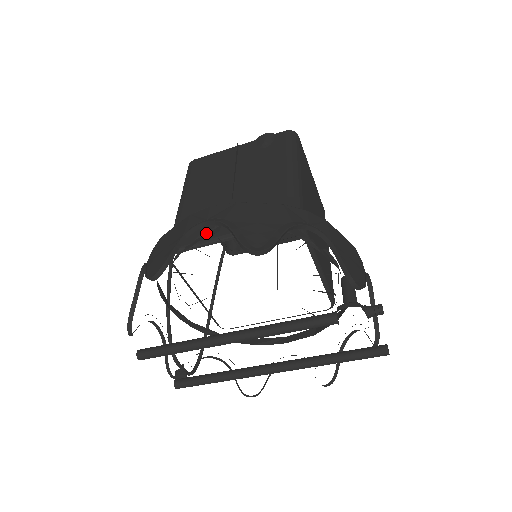
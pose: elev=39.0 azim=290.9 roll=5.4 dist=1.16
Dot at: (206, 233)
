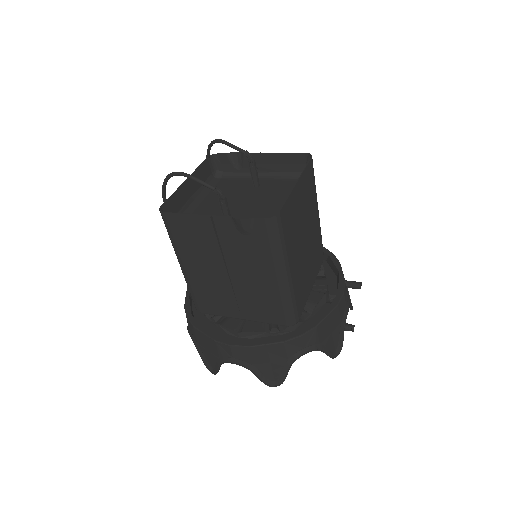
Dot at: (227, 328)
